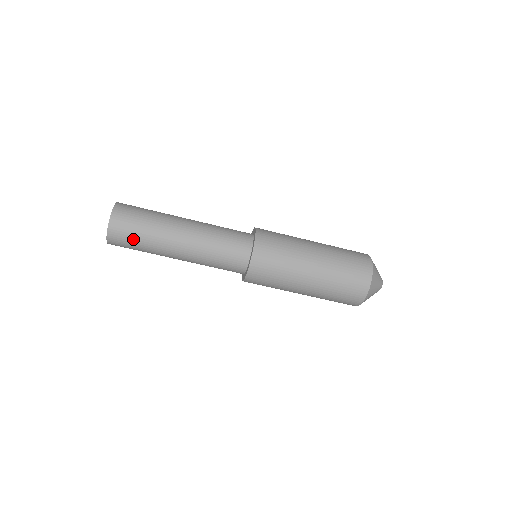
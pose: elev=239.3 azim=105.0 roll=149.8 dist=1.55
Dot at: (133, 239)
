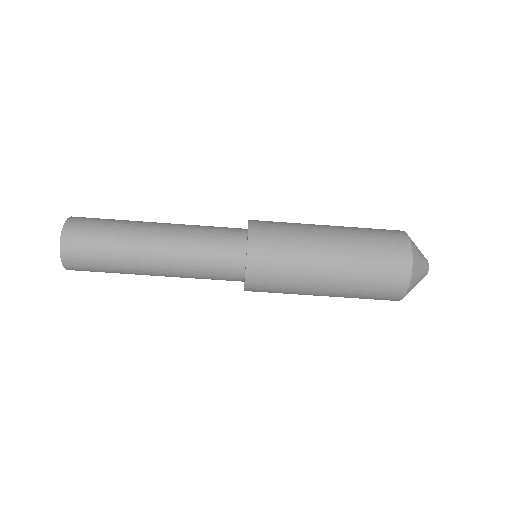
Dot at: (94, 238)
